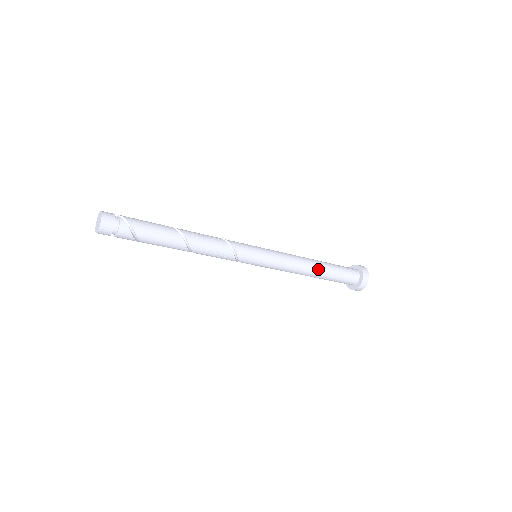
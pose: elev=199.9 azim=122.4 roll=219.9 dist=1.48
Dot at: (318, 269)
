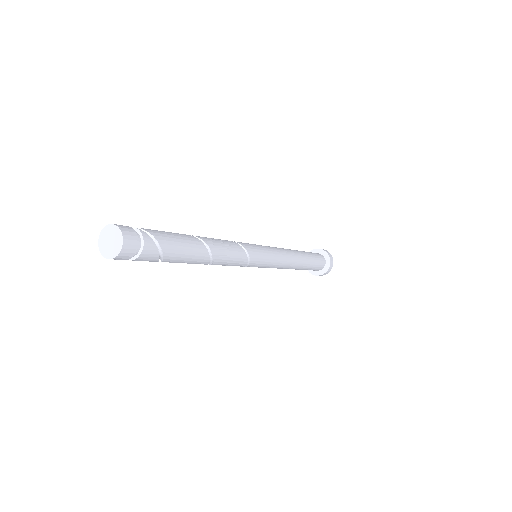
Dot at: (302, 258)
